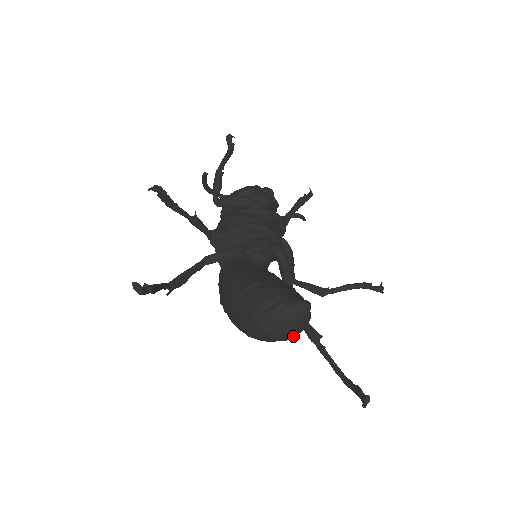
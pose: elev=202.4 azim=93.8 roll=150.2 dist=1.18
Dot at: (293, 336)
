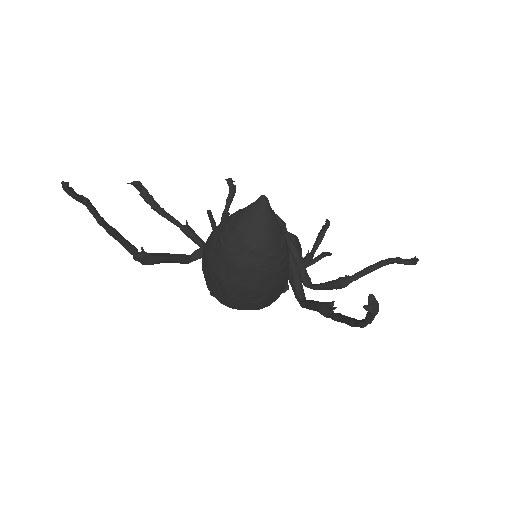
Dot at: (264, 257)
